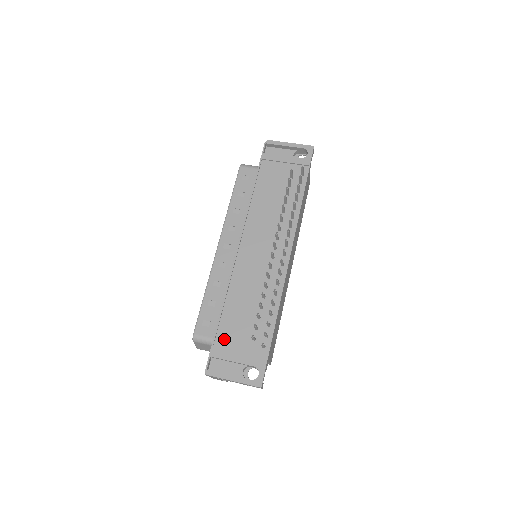
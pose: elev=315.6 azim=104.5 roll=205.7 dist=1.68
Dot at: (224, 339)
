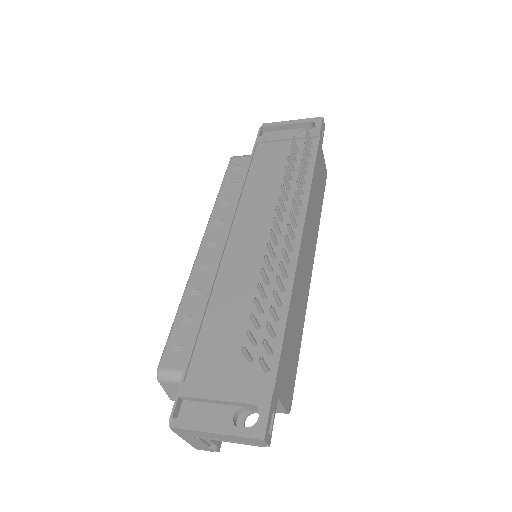
Dot at: (202, 366)
